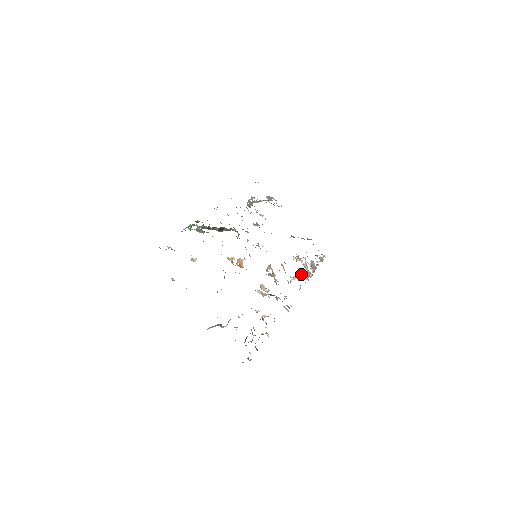
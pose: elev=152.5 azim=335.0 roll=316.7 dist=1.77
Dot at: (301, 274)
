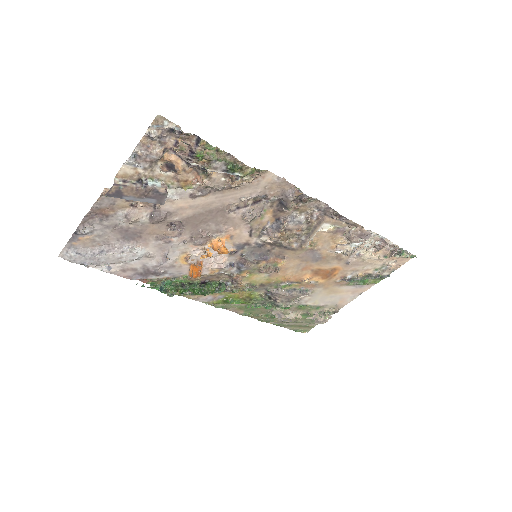
Dot at: (348, 236)
